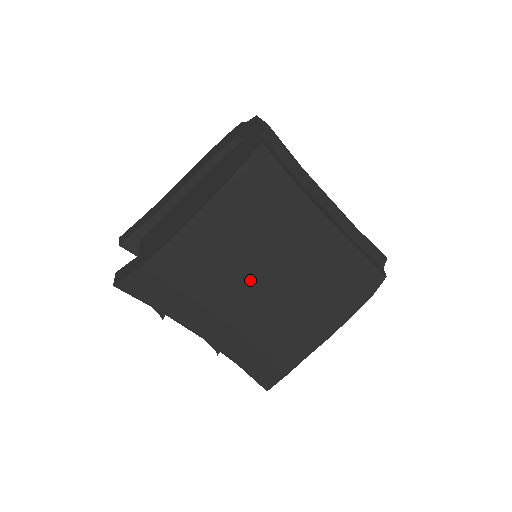
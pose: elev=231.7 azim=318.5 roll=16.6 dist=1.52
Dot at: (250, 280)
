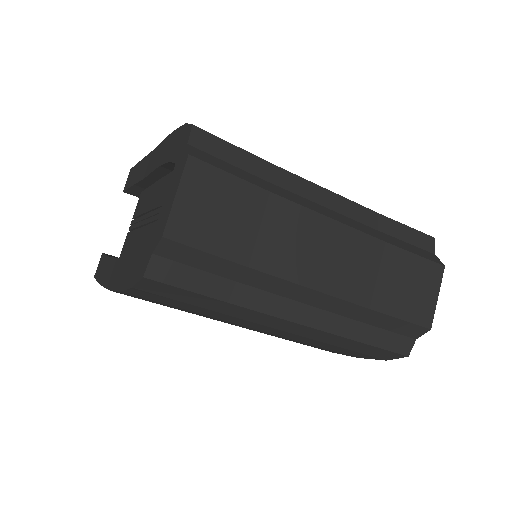
Dot at: occluded
